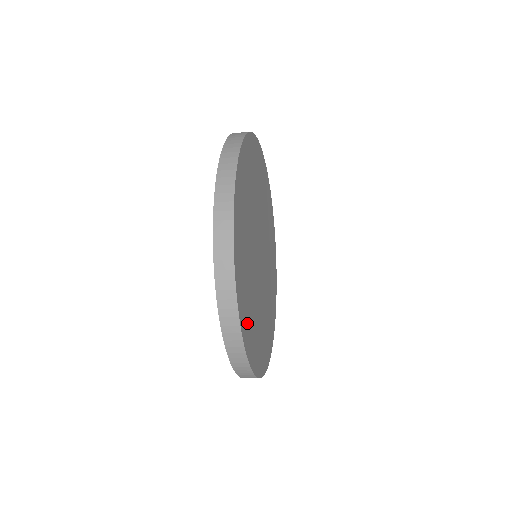
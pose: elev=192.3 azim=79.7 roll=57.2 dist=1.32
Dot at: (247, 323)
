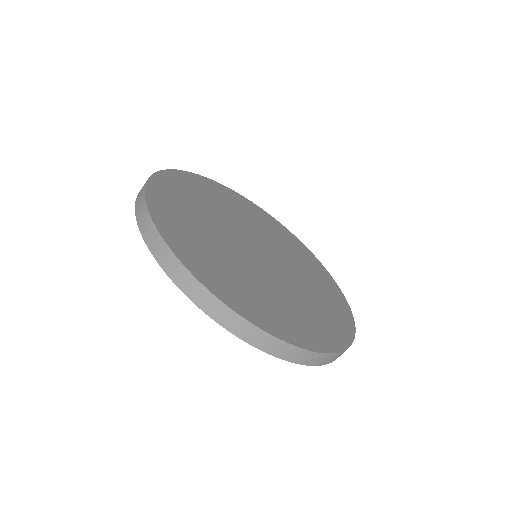
Dot at: (180, 235)
